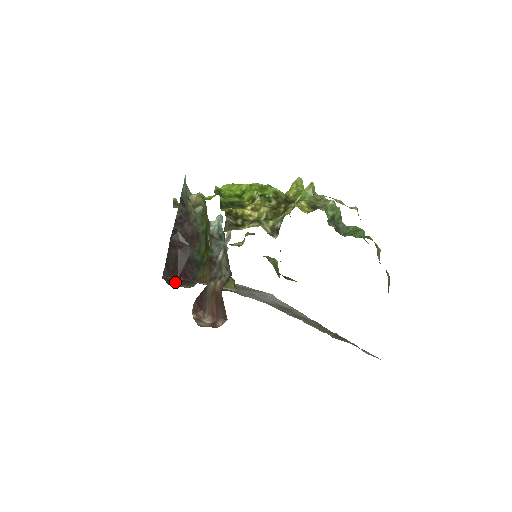
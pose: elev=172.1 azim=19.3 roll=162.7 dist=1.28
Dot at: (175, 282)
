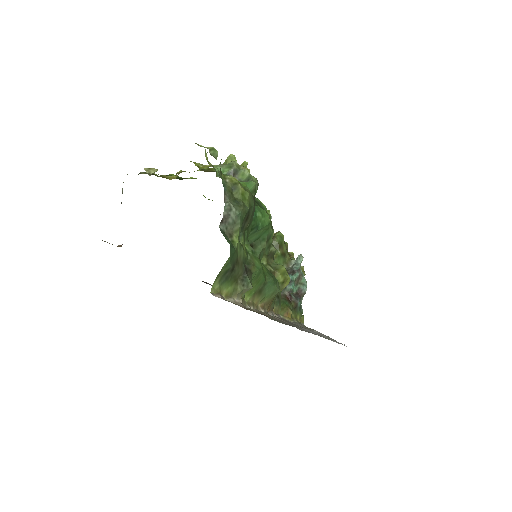
Dot at: occluded
